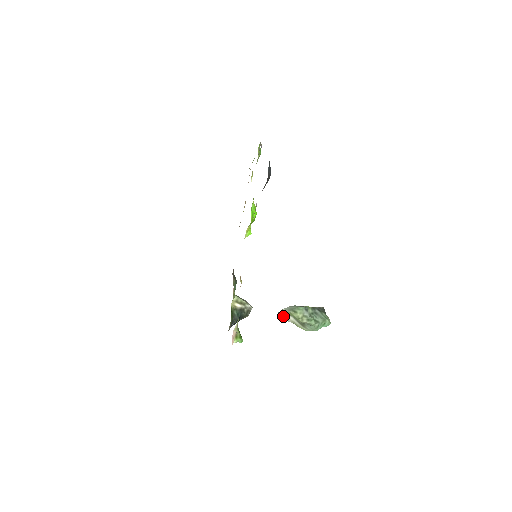
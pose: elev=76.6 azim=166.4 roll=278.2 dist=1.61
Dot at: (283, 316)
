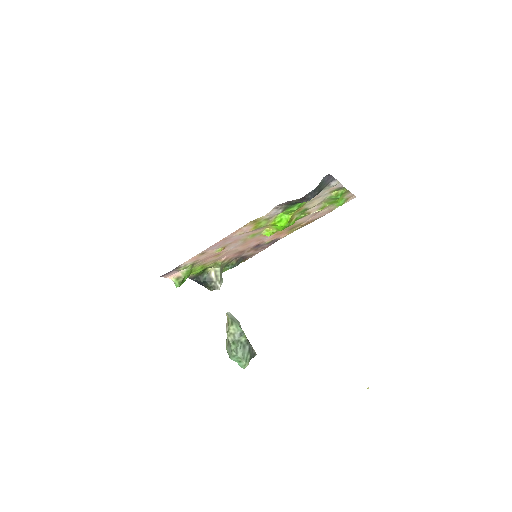
Dot at: occluded
